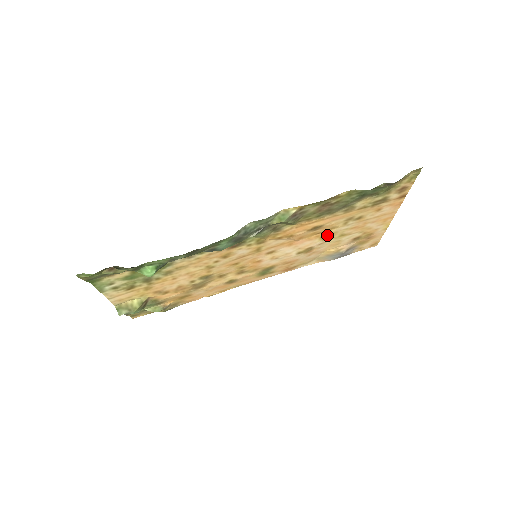
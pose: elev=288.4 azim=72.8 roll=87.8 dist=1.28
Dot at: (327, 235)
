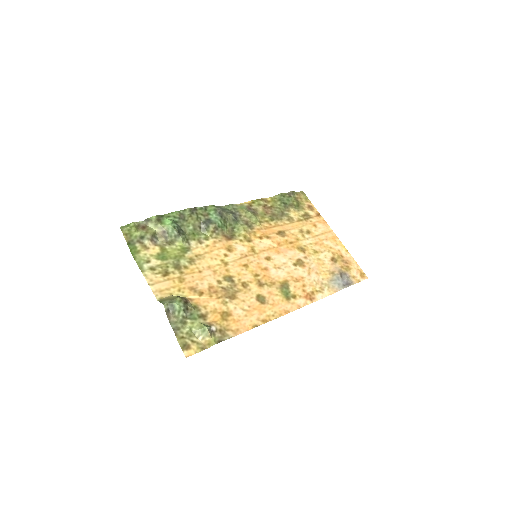
Dot at: (301, 248)
